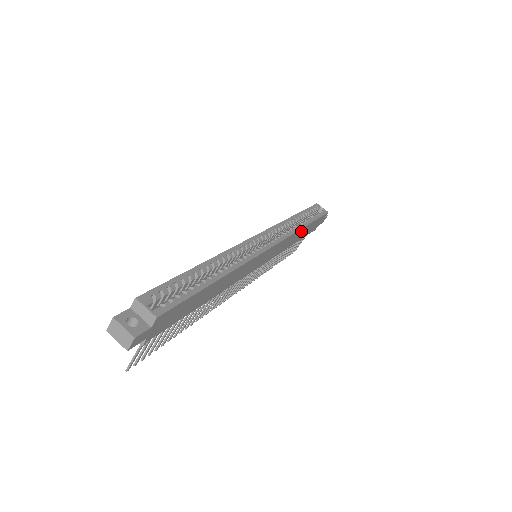
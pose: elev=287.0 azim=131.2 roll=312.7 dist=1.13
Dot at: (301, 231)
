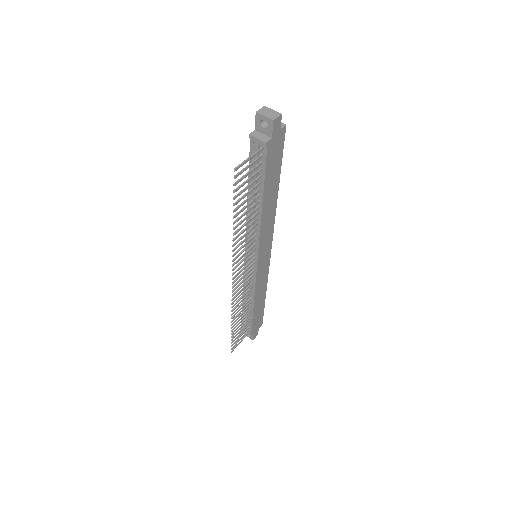
Dot at: (263, 295)
